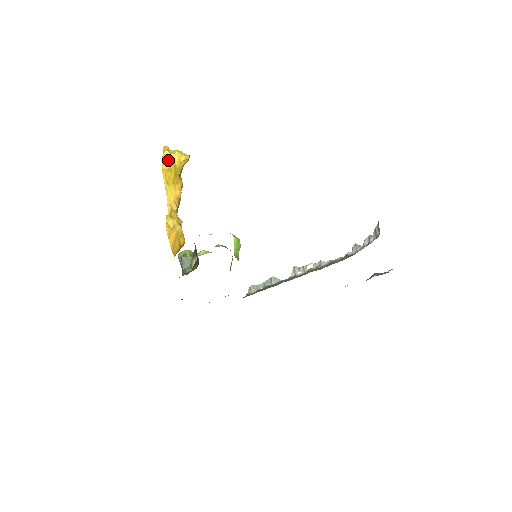
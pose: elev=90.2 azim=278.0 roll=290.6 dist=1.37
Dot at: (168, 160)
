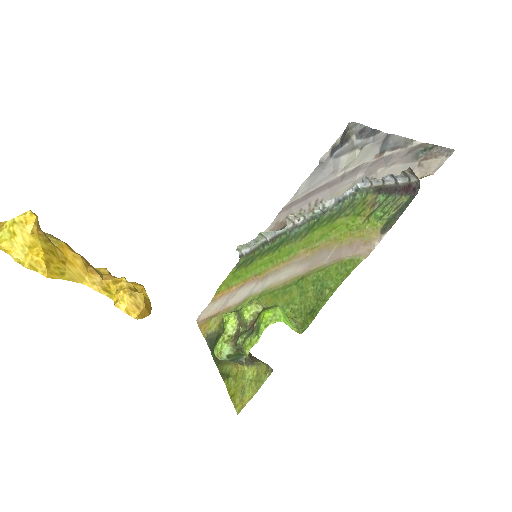
Dot at: (29, 256)
